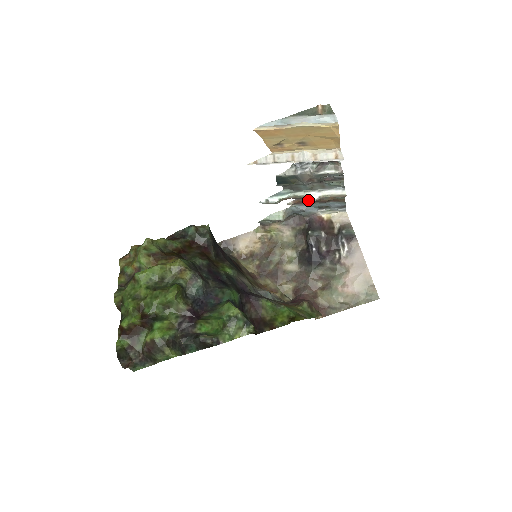
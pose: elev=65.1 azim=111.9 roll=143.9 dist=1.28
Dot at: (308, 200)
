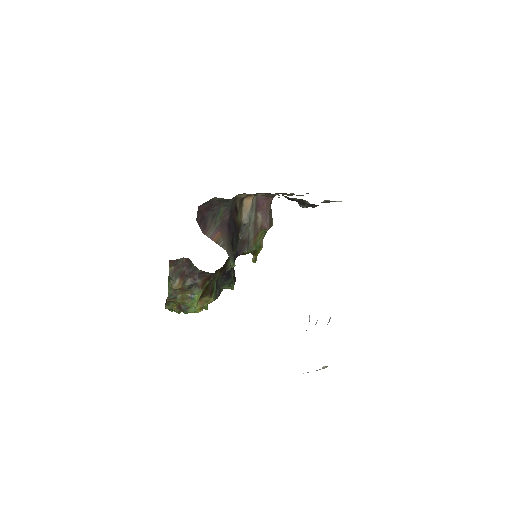
Dot at: occluded
